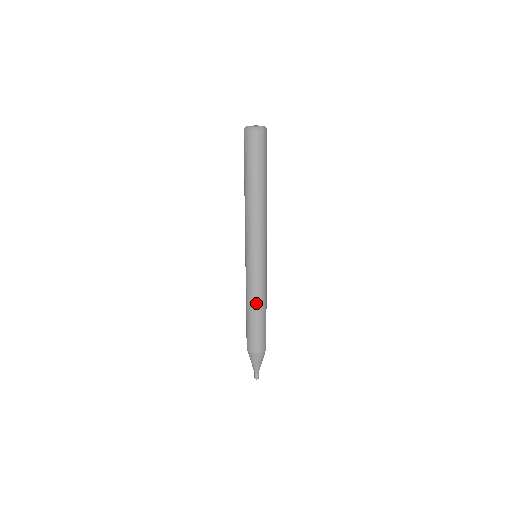
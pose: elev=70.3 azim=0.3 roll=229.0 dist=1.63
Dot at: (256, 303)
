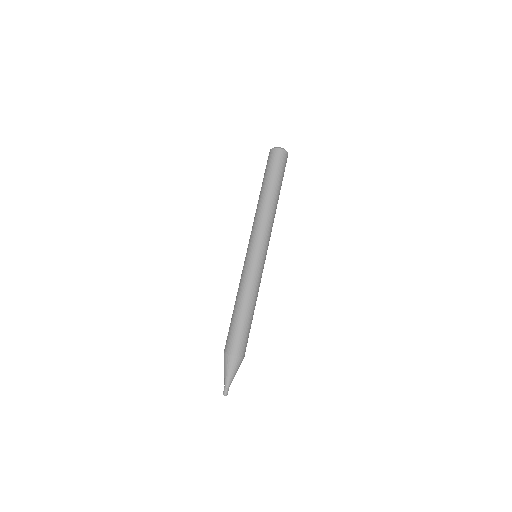
Dot at: (255, 300)
